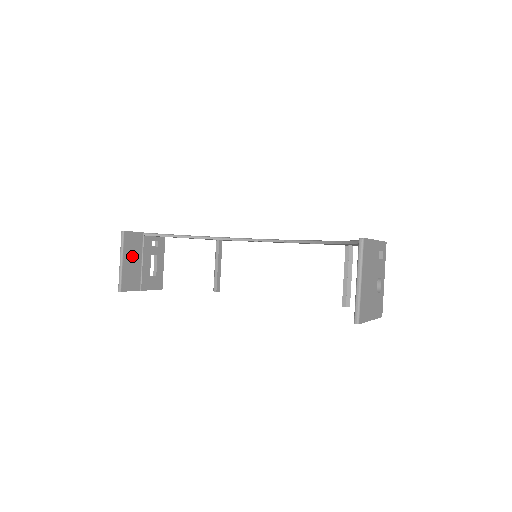
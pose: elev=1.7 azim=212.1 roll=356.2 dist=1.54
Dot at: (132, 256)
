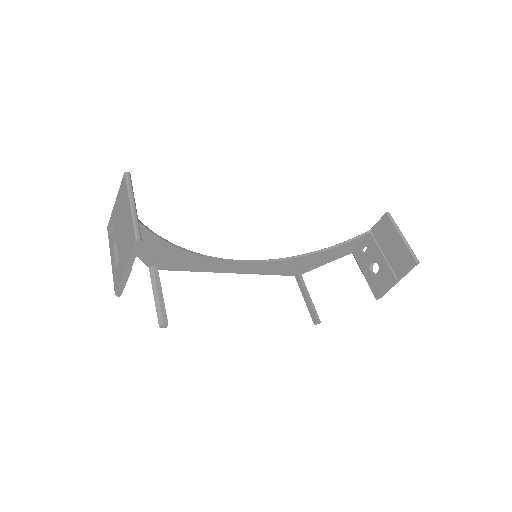
Dot at: occluded
